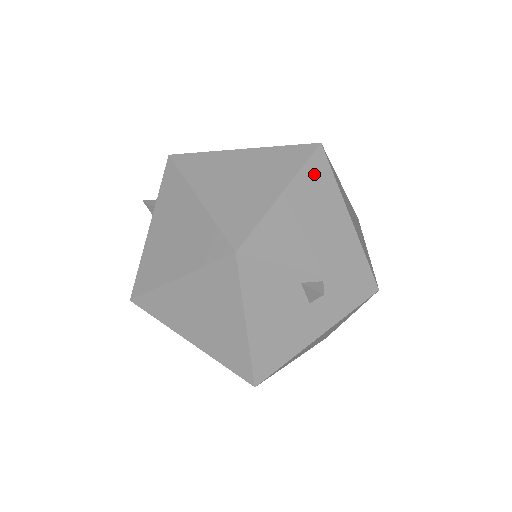
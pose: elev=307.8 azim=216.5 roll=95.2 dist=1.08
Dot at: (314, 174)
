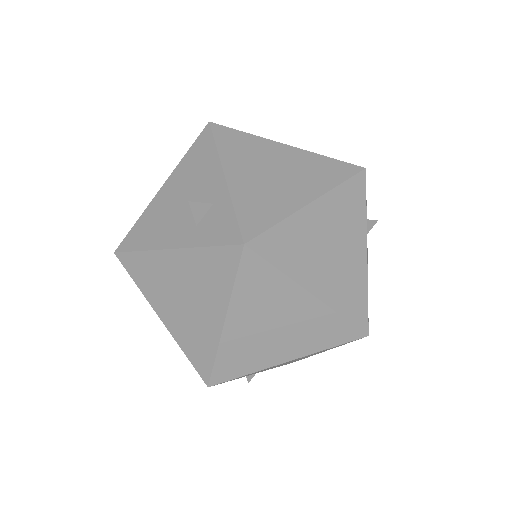
Dot at: occluded
